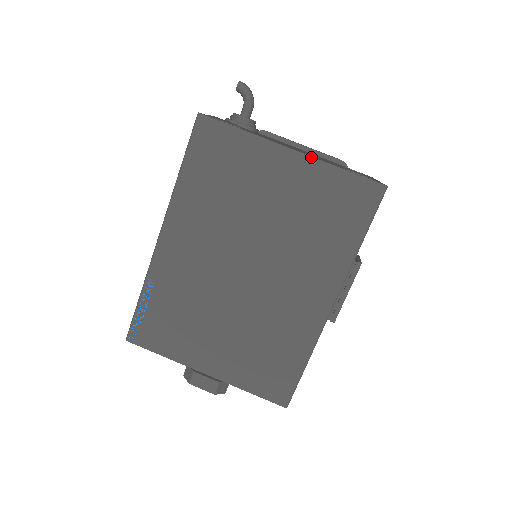
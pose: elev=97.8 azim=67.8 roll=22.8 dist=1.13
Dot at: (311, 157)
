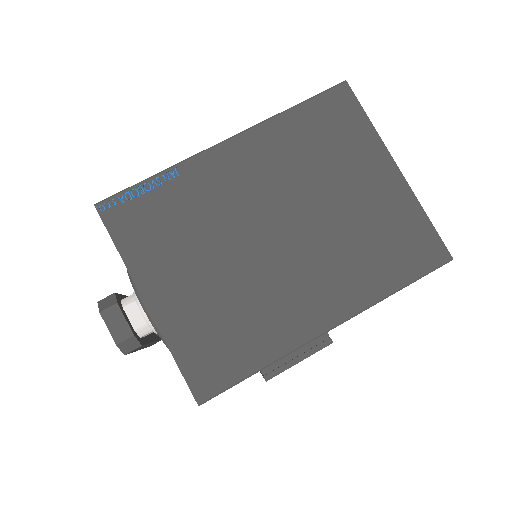
Dot at: (409, 186)
